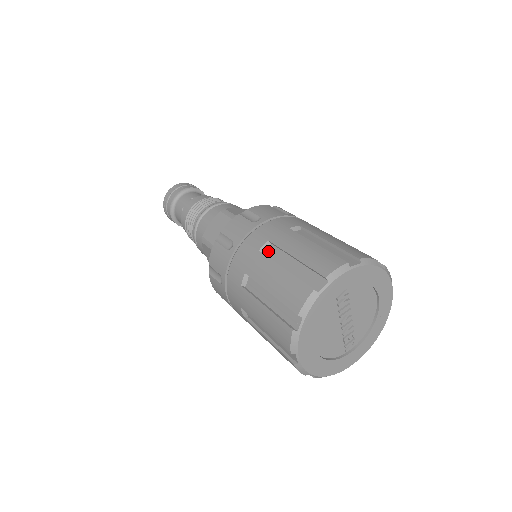
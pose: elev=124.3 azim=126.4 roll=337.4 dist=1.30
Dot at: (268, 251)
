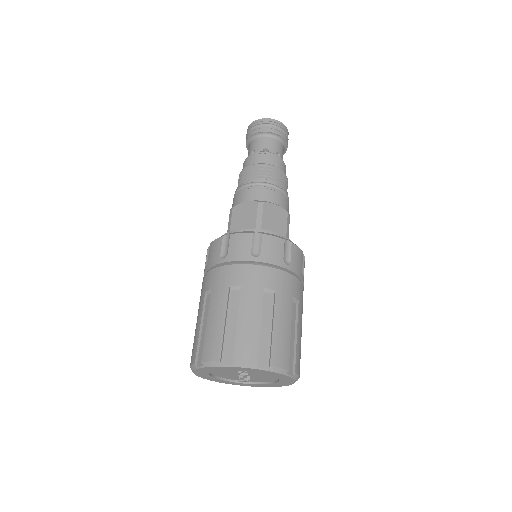
Dot at: (234, 293)
